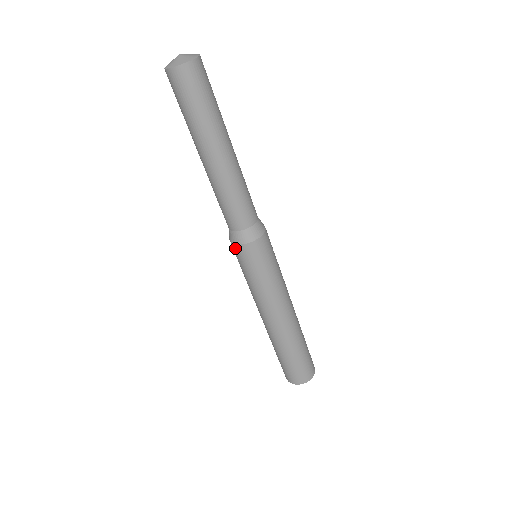
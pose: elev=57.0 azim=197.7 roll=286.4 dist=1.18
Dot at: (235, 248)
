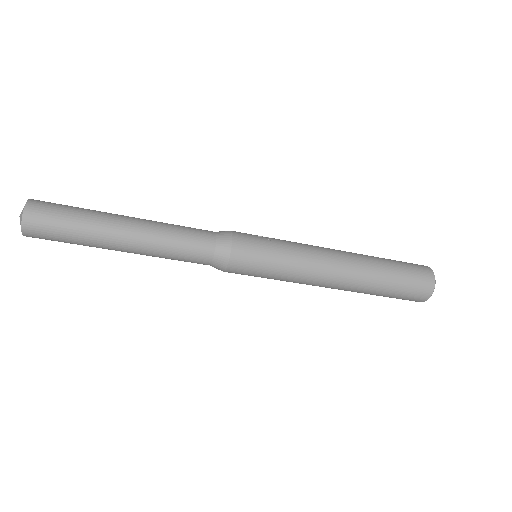
Dot at: occluded
